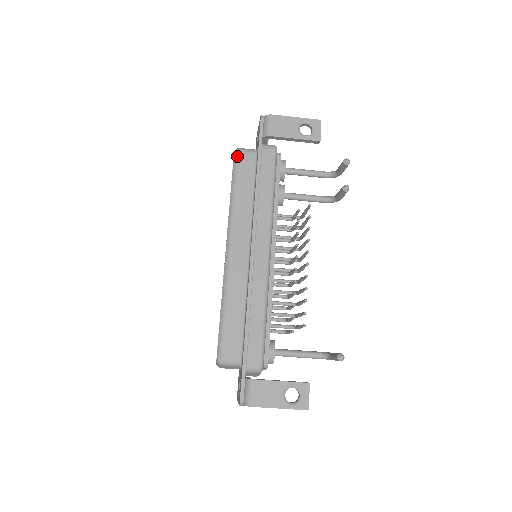
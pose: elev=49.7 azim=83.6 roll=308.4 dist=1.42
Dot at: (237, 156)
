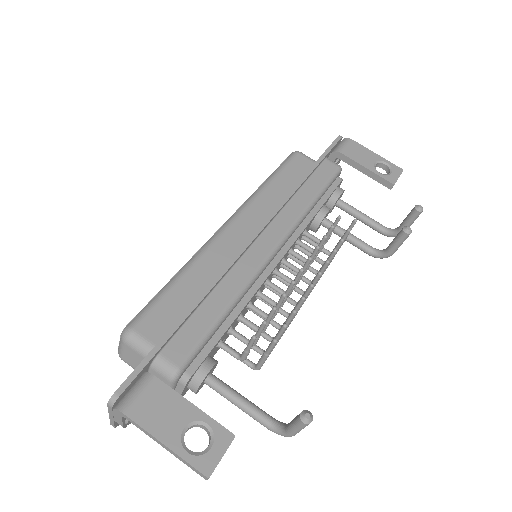
Dot at: (294, 154)
